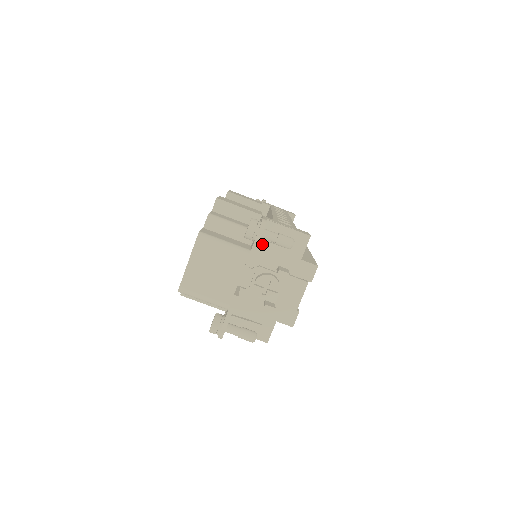
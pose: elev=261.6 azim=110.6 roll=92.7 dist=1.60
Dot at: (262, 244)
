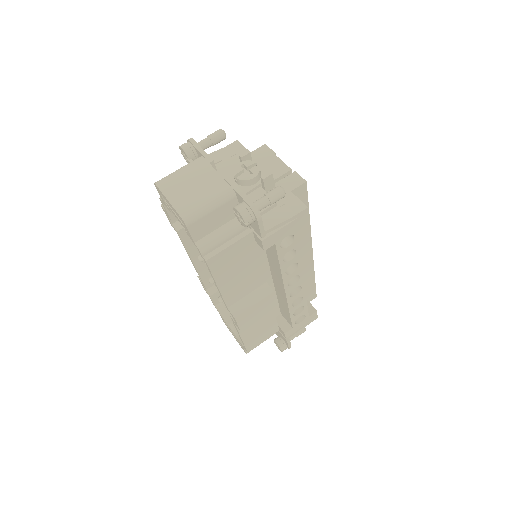
Dot at: occluded
